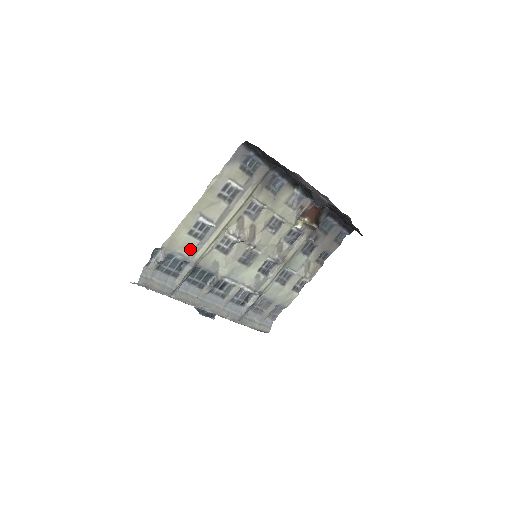
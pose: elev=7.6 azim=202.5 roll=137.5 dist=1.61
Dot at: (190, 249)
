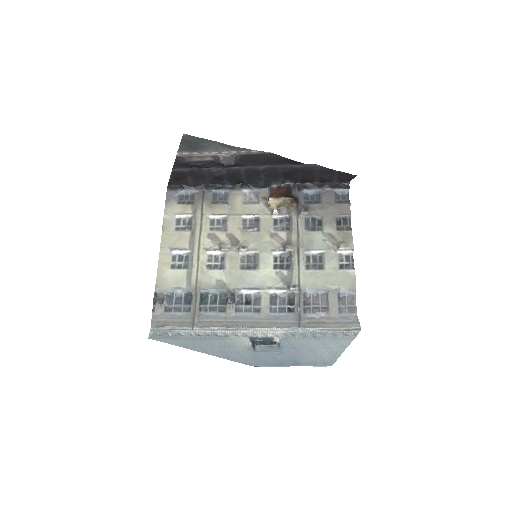
Dot at: (183, 280)
